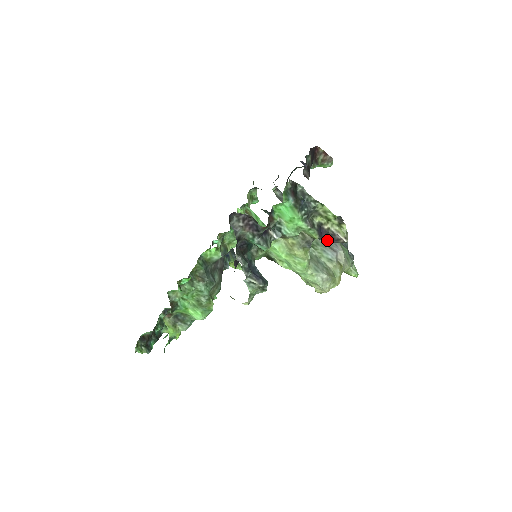
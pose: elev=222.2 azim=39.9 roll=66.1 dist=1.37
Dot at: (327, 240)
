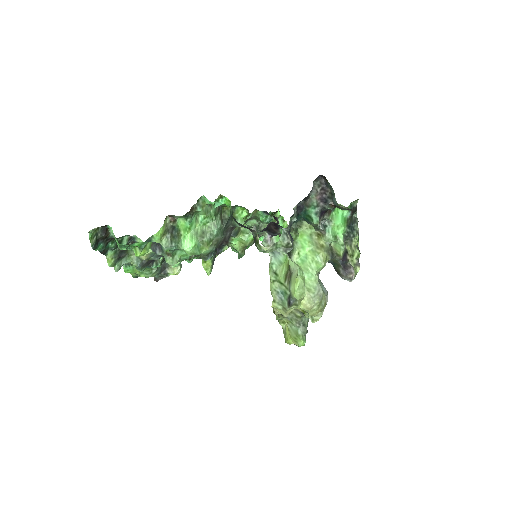
Dot at: (342, 267)
